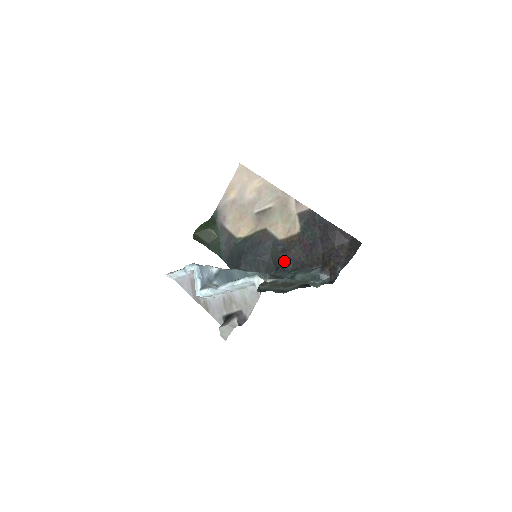
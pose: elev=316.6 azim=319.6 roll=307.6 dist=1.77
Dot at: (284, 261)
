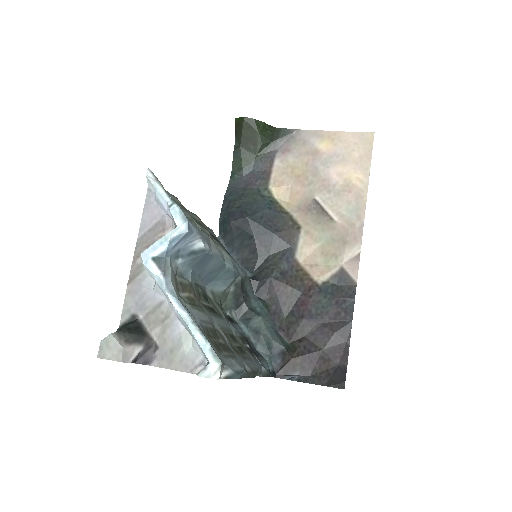
Dot at: (270, 283)
